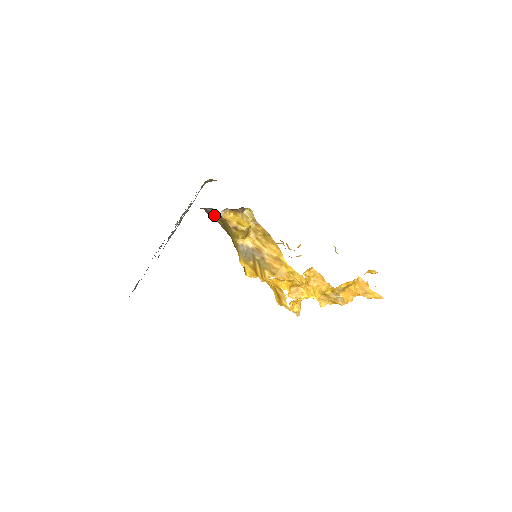
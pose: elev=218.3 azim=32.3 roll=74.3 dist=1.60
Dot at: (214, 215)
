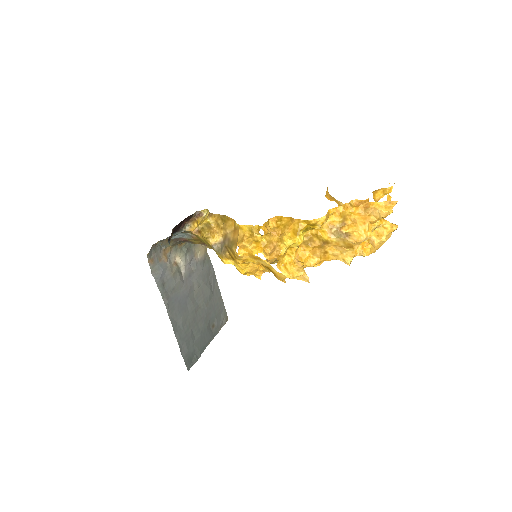
Dot at: (196, 241)
